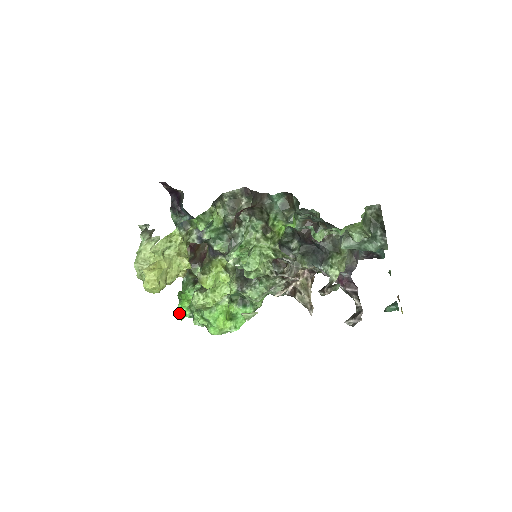
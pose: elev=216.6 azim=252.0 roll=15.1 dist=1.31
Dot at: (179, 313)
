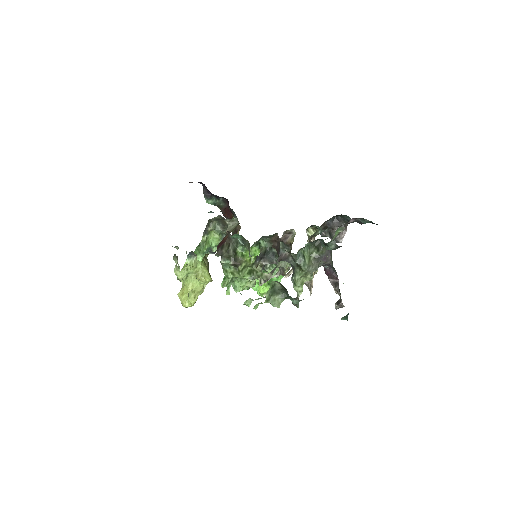
Dot at: occluded
